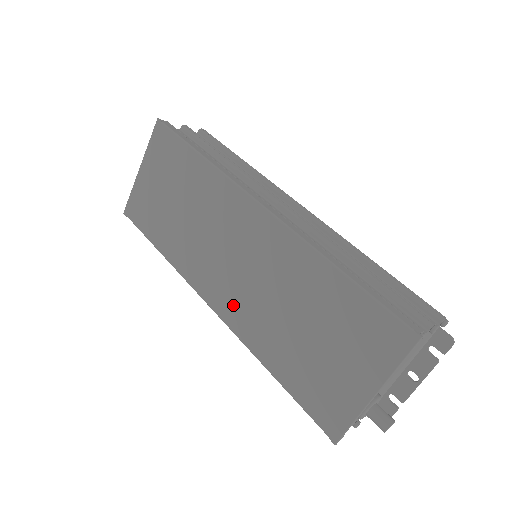
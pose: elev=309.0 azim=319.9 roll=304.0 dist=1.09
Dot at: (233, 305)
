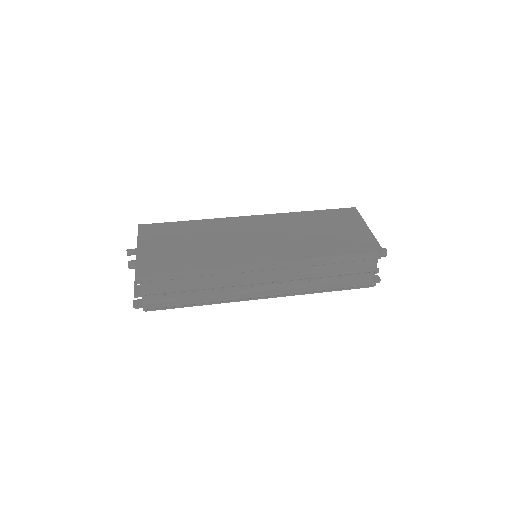
Dot at: (278, 251)
